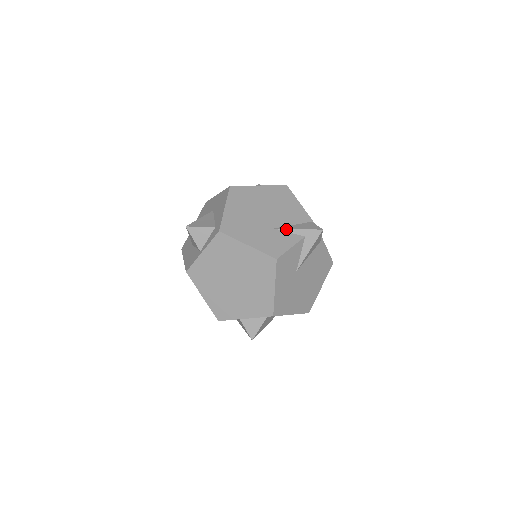
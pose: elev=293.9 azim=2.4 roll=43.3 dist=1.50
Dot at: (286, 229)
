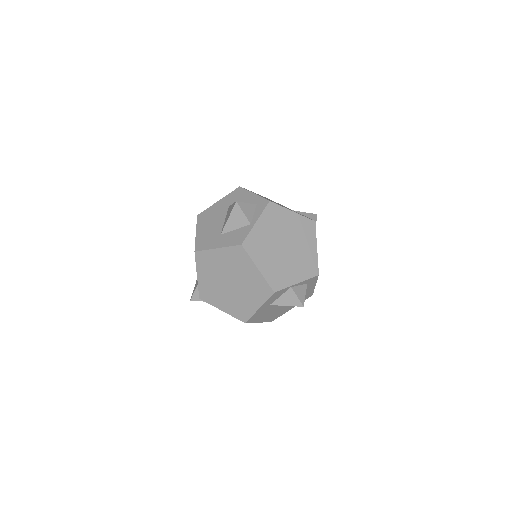
Dot at: (298, 211)
